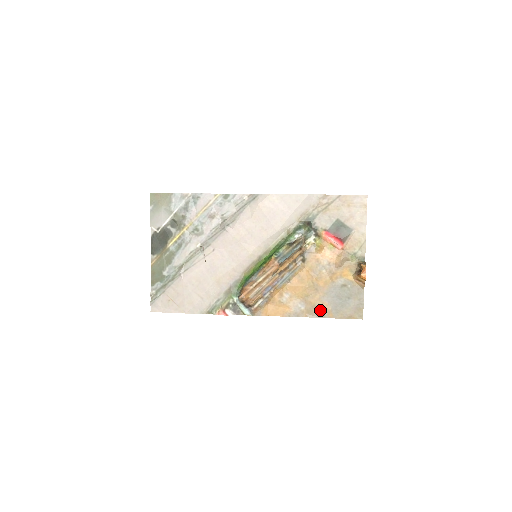
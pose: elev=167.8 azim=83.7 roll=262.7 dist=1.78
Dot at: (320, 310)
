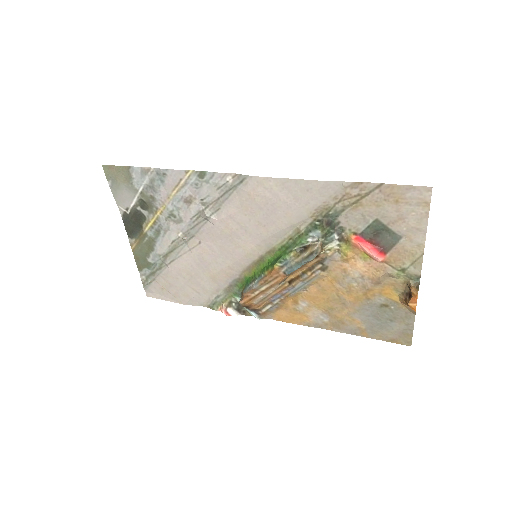
Dot at: (349, 326)
